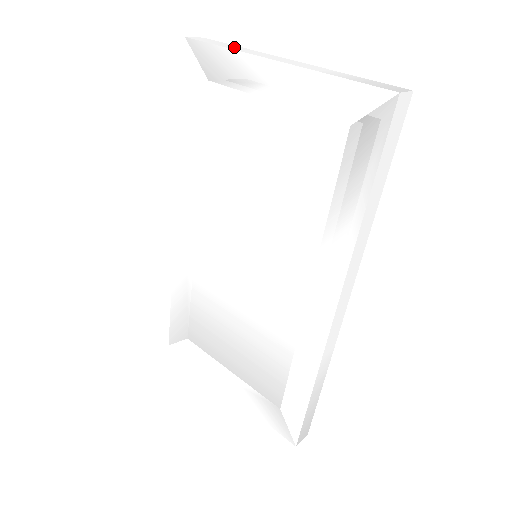
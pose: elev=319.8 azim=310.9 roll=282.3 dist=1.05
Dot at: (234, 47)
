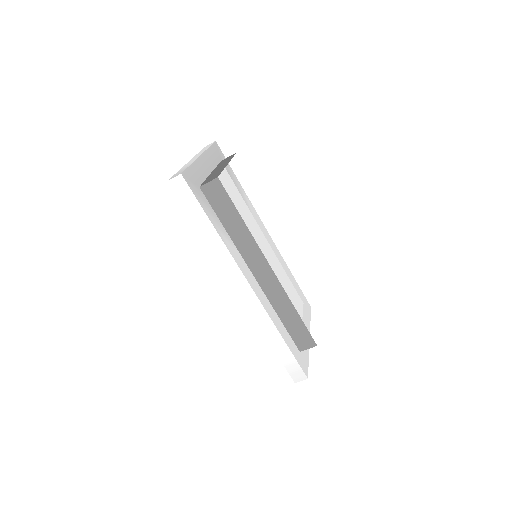
Dot at: (203, 150)
